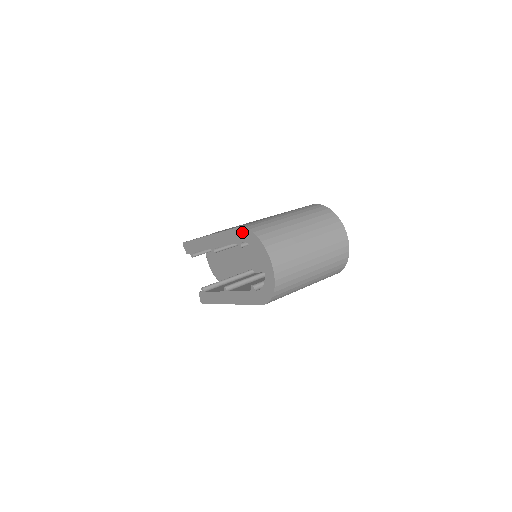
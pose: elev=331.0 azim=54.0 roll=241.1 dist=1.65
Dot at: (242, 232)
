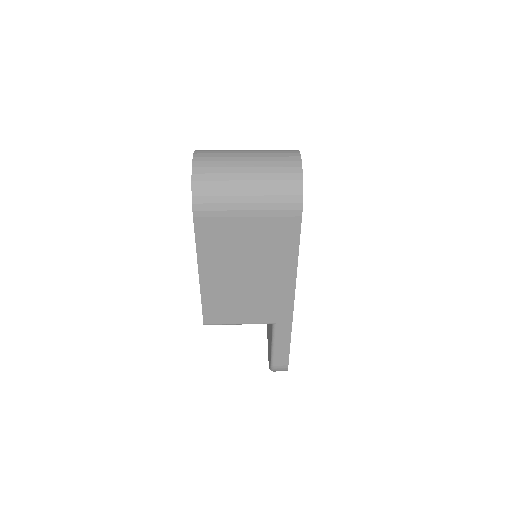
Dot at: occluded
